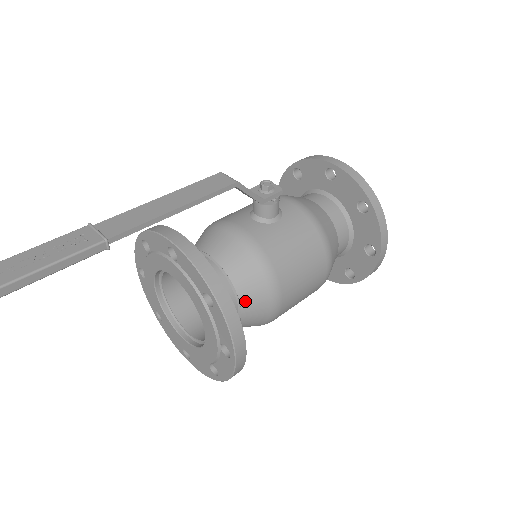
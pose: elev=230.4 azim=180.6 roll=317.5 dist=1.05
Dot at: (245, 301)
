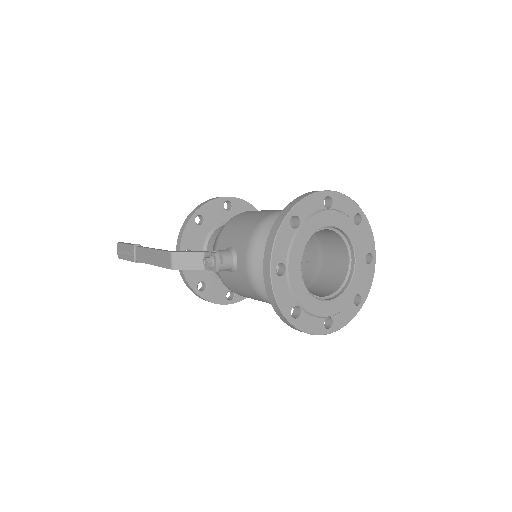
Dot at: occluded
